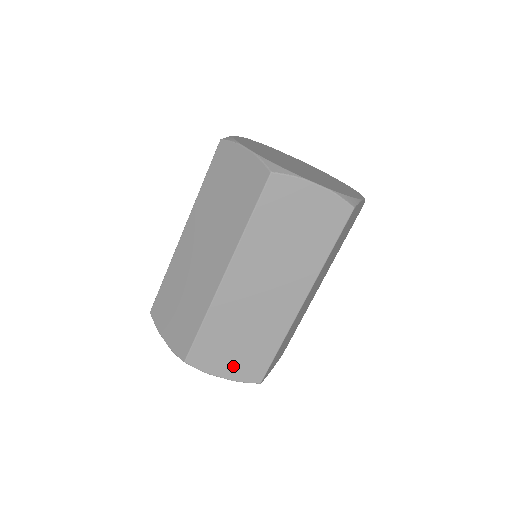
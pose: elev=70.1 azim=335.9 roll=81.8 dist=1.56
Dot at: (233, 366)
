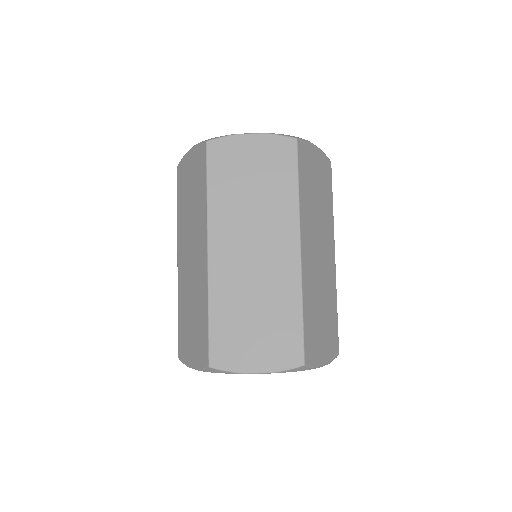
Dot at: (263, 353)
